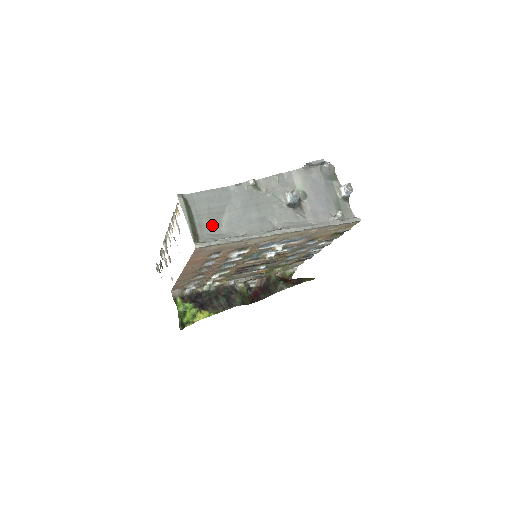
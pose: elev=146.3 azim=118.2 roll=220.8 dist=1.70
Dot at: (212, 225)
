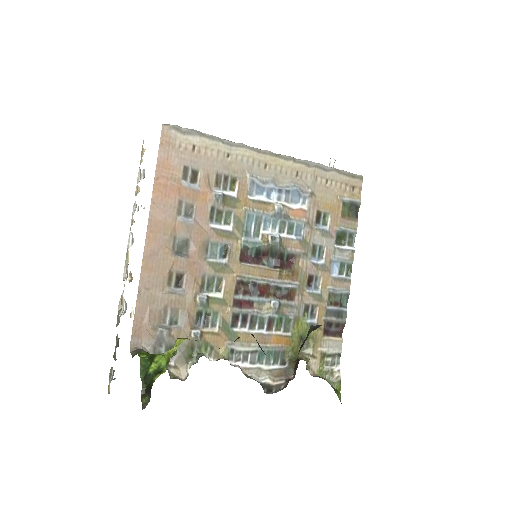
Dot at: occluded
